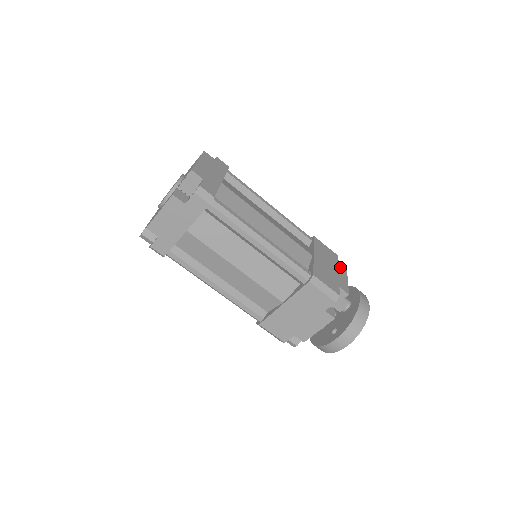
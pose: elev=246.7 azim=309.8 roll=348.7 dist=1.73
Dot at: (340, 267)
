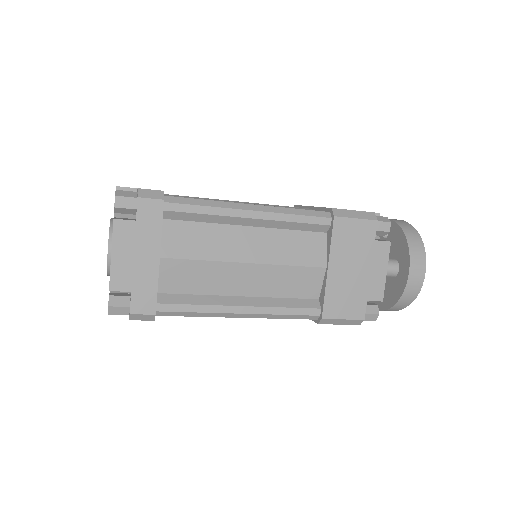
Dot at: (377, 249)
